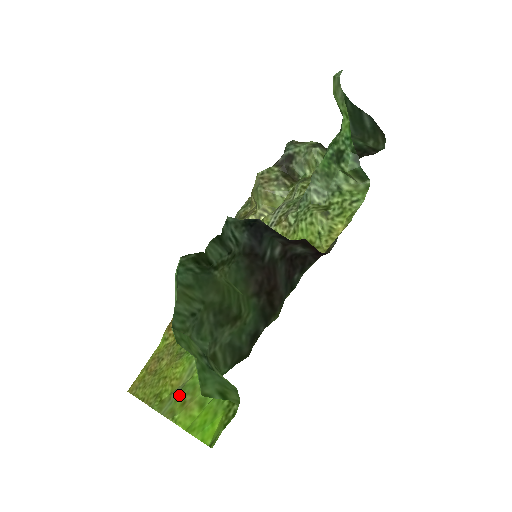
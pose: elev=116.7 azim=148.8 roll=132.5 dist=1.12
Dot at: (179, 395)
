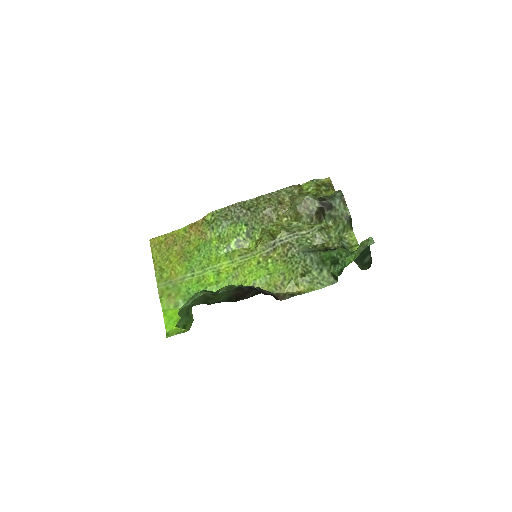
Dot at: (170, 288)
